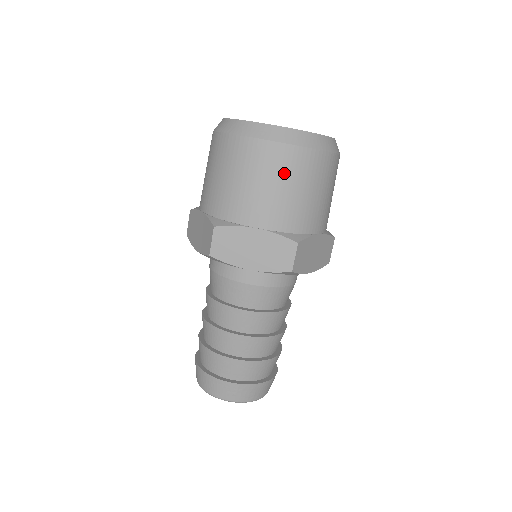
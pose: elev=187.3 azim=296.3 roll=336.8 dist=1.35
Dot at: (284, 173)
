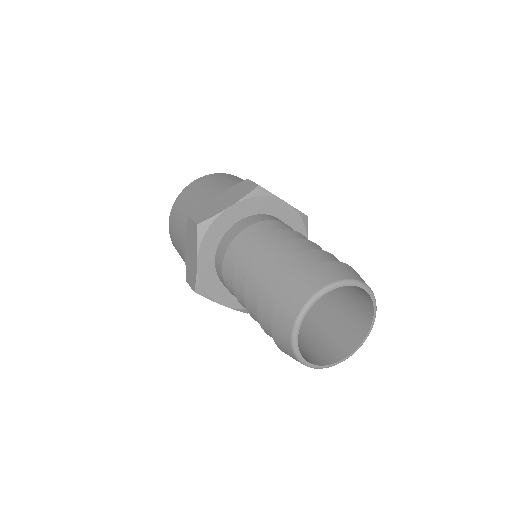
Dot at: occluded
